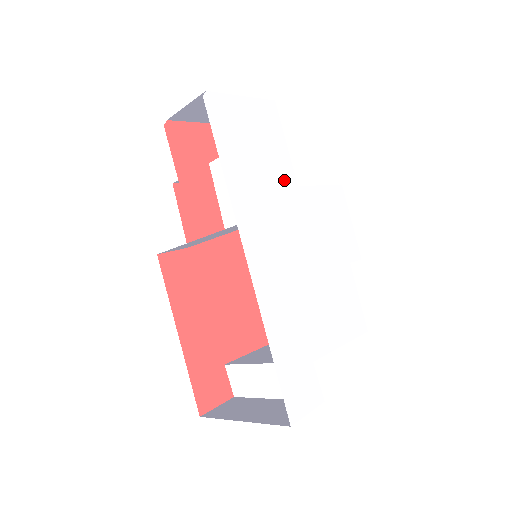
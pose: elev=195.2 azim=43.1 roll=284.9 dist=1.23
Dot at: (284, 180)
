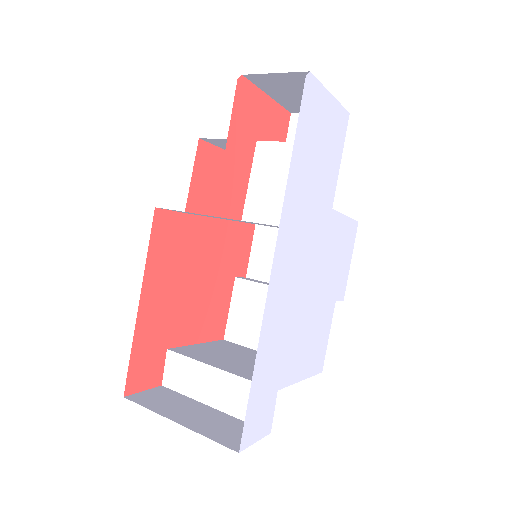
Dot at: (326, 197)
